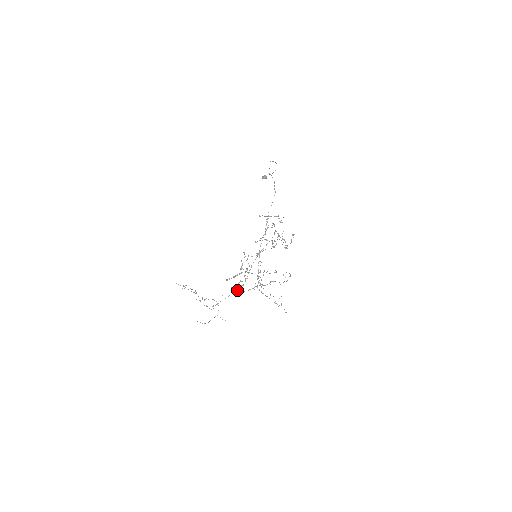
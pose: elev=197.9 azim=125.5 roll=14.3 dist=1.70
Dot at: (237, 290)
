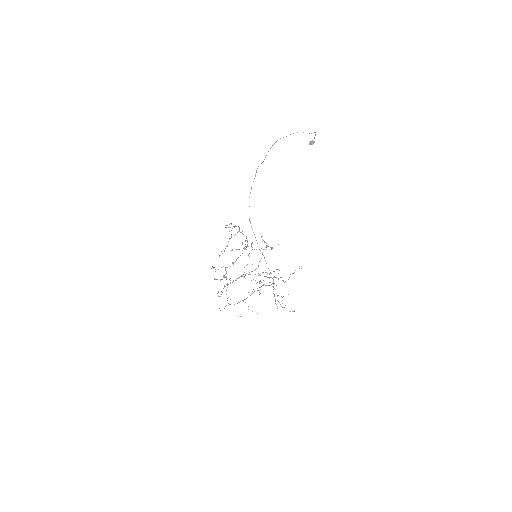
Dot at: occluded
